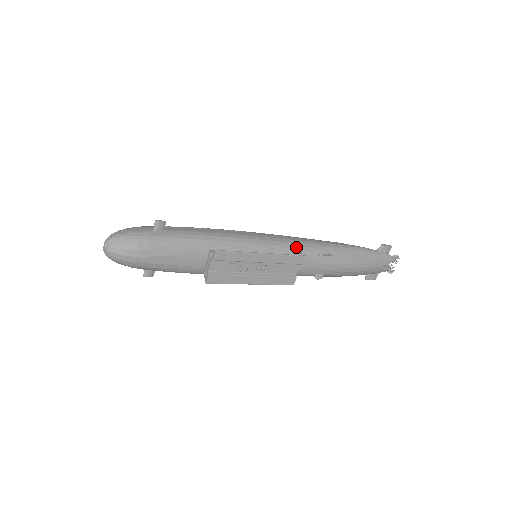
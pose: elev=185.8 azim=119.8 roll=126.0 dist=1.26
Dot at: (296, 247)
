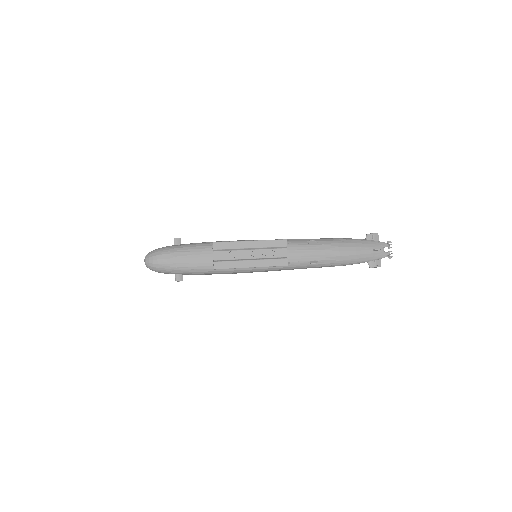
Dot at: occluded
